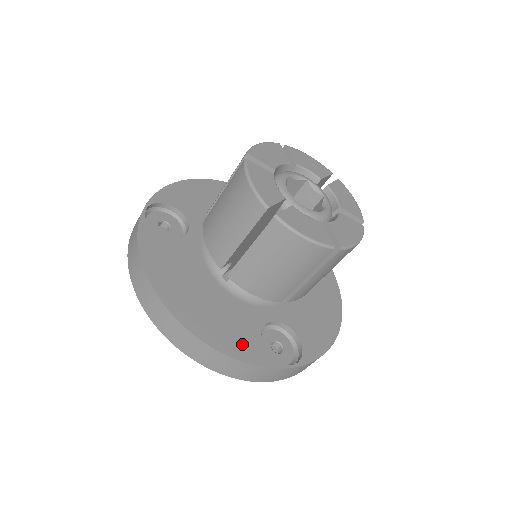
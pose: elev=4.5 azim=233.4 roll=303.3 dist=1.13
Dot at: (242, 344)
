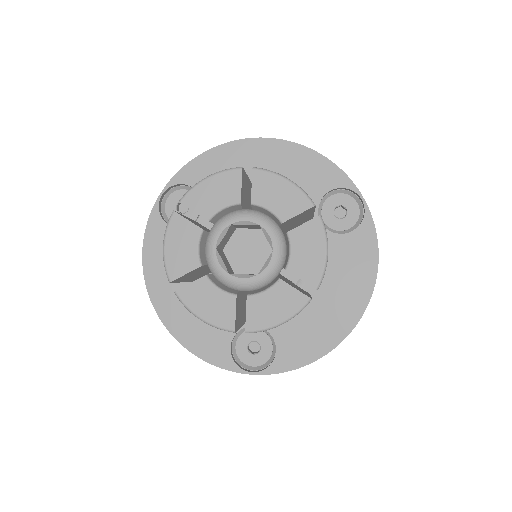
Dot at: (209, 344)
